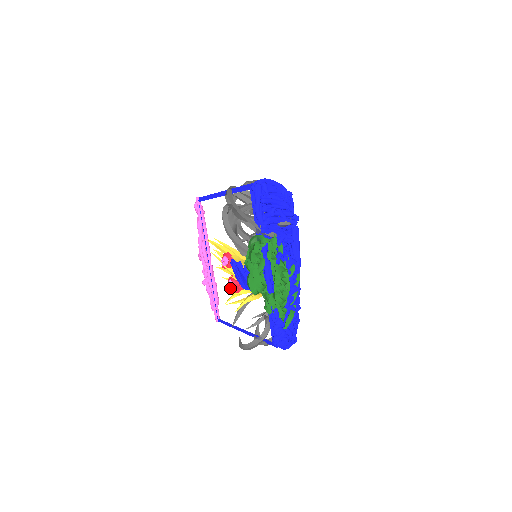
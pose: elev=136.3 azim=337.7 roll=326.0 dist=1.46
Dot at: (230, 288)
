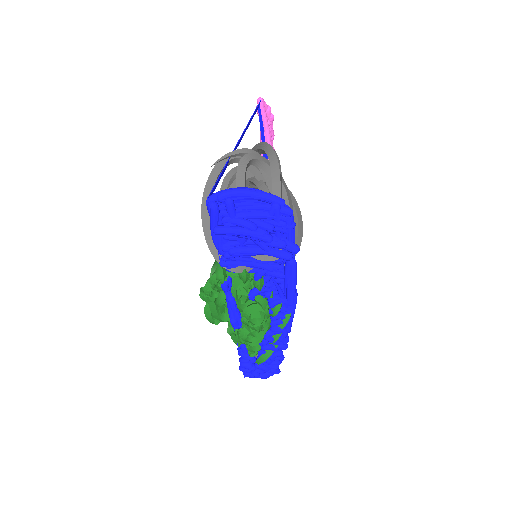
Dot at: occluded
